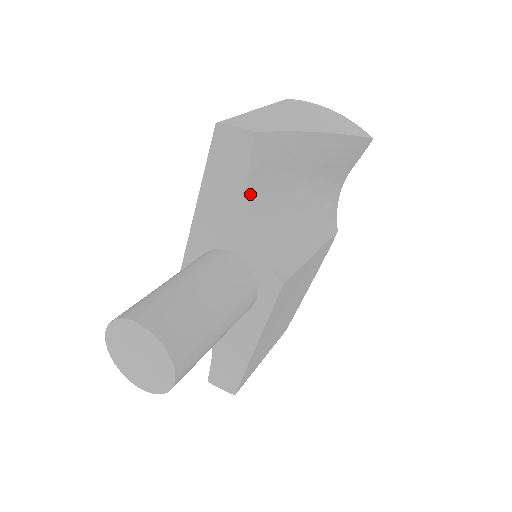
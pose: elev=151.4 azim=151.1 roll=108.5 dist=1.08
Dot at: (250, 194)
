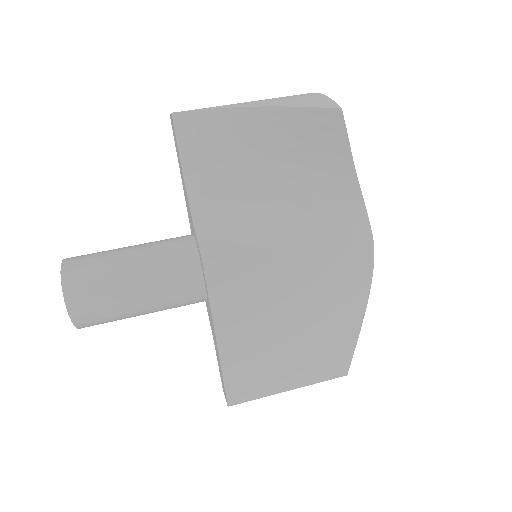
Dot at: (189, 174)
